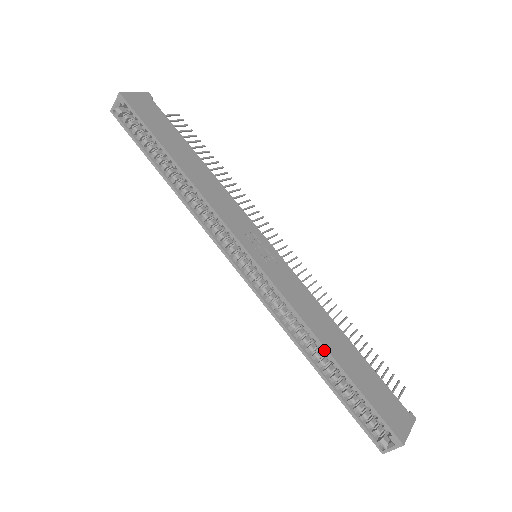
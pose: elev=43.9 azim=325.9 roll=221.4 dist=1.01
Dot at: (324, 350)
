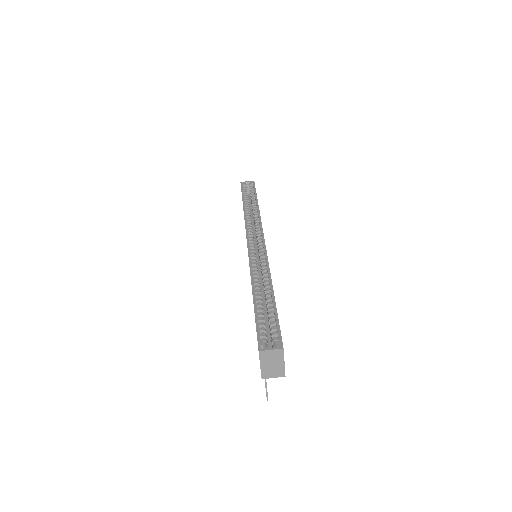
Dot at: (271, 287)
